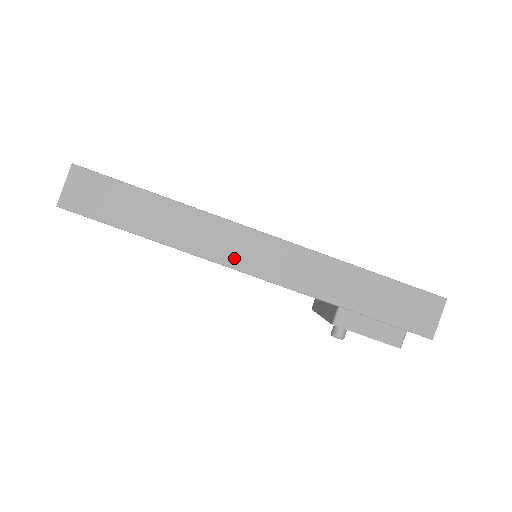
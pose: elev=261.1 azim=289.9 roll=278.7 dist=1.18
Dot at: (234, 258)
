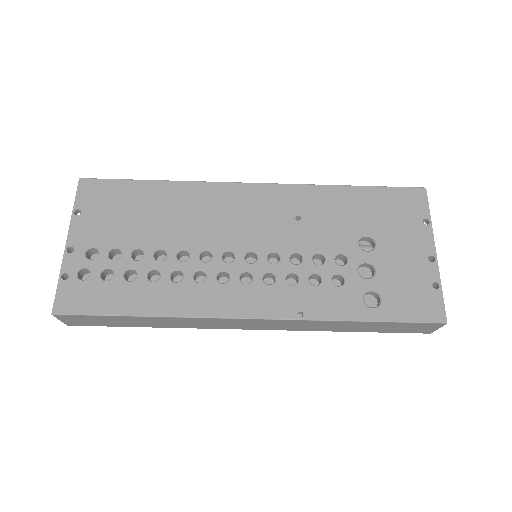
Dot at: (232, 327)
